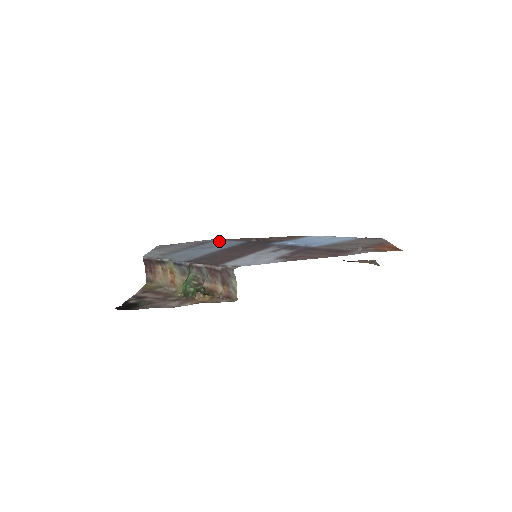
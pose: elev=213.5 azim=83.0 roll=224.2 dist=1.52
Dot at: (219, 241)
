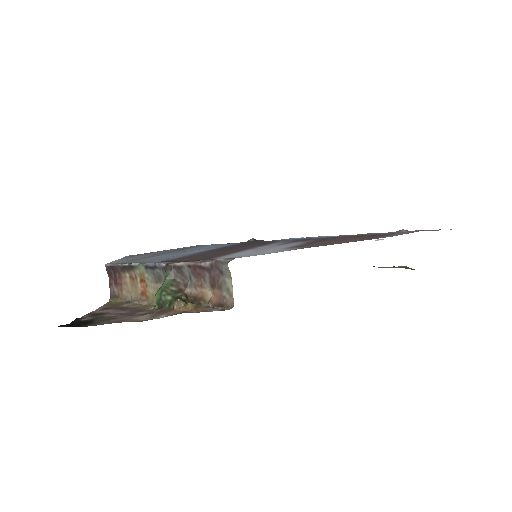
Dot at: (206, 245)
